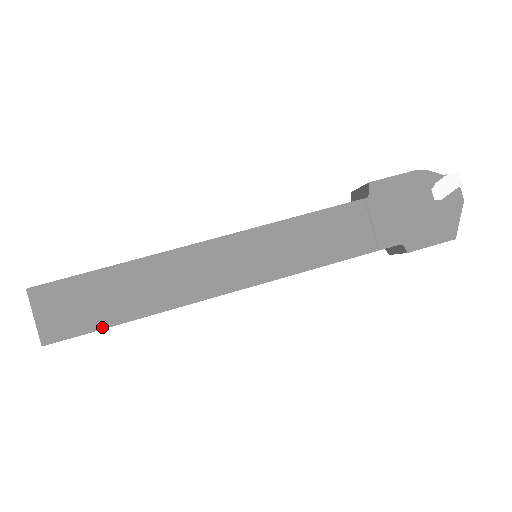
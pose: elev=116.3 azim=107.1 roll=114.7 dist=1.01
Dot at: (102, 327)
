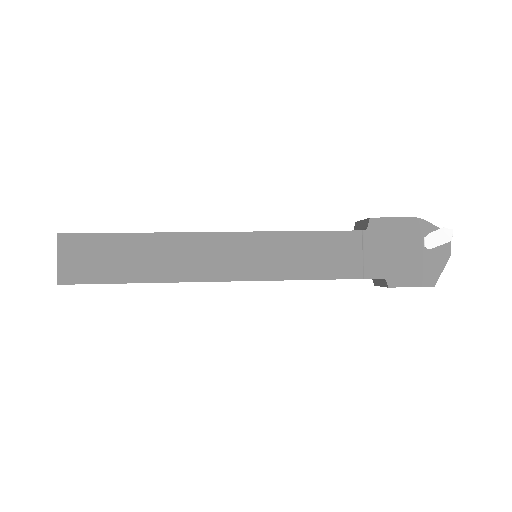
Dot at: (110, 282)
